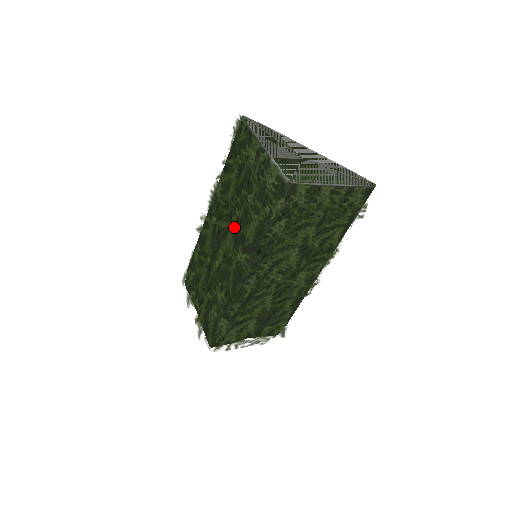
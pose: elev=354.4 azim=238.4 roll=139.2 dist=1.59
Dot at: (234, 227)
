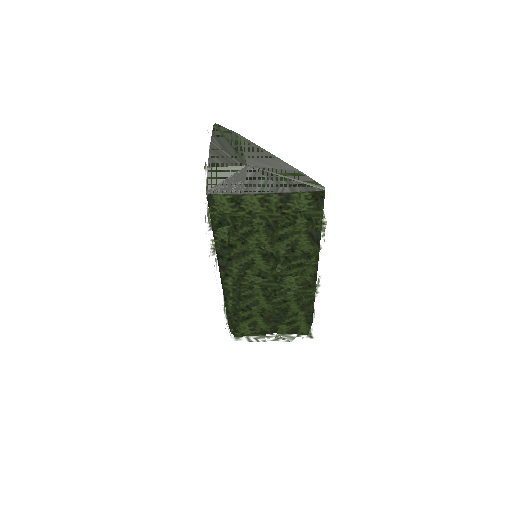
Dot at: occluded
